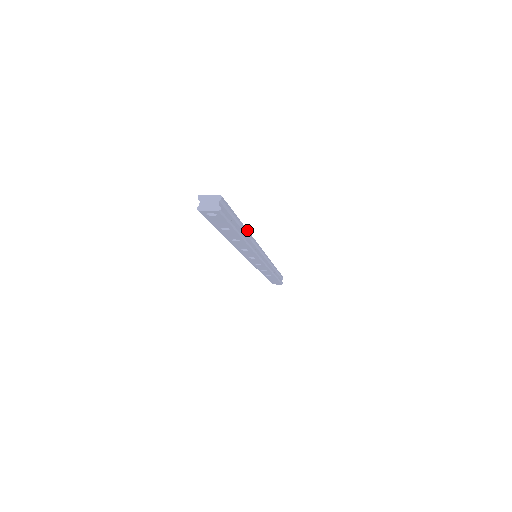
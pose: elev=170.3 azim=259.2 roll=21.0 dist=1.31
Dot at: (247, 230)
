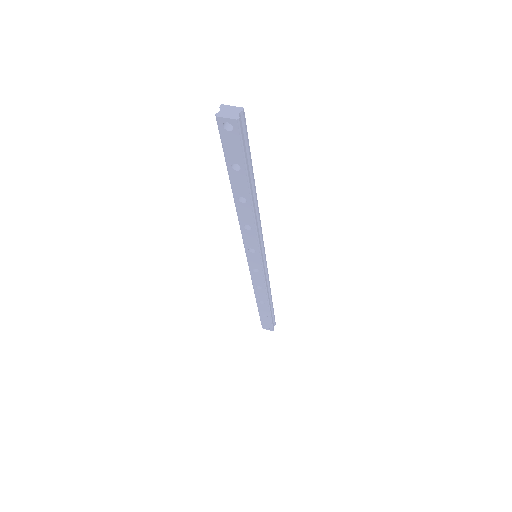
Dot at: (256, 196)
